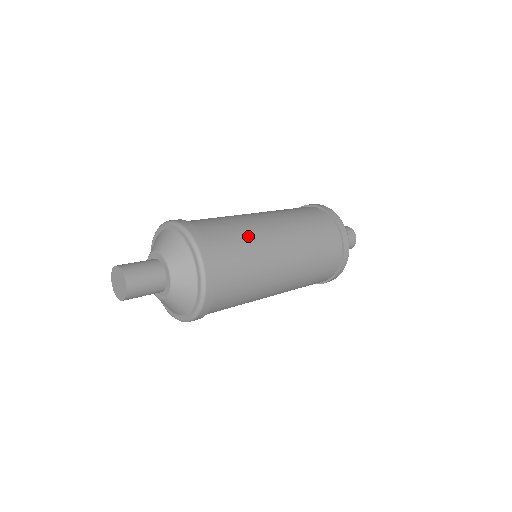
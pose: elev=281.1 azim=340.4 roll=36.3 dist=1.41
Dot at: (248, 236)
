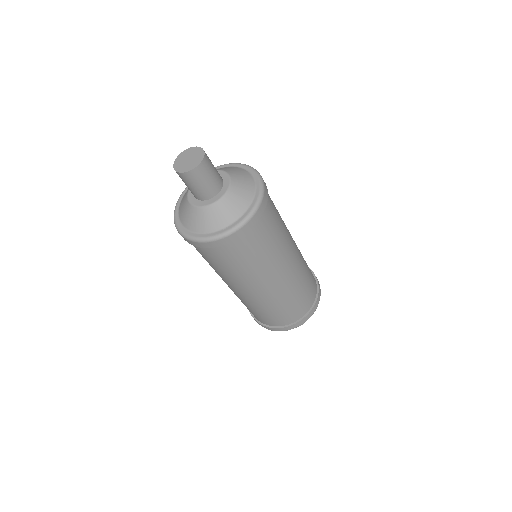
Dot at: occluded
